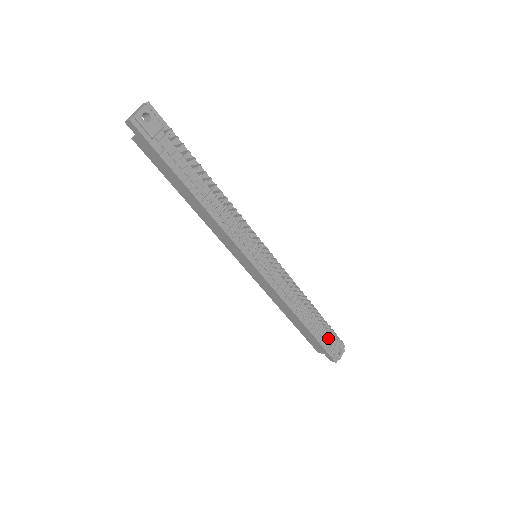
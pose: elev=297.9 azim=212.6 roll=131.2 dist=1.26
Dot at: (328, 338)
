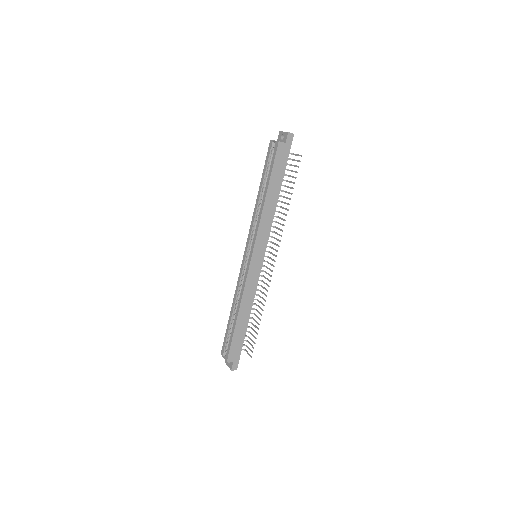
Dot at: occluded
